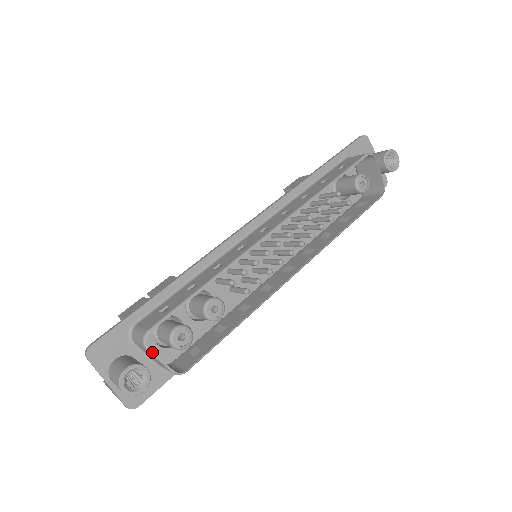
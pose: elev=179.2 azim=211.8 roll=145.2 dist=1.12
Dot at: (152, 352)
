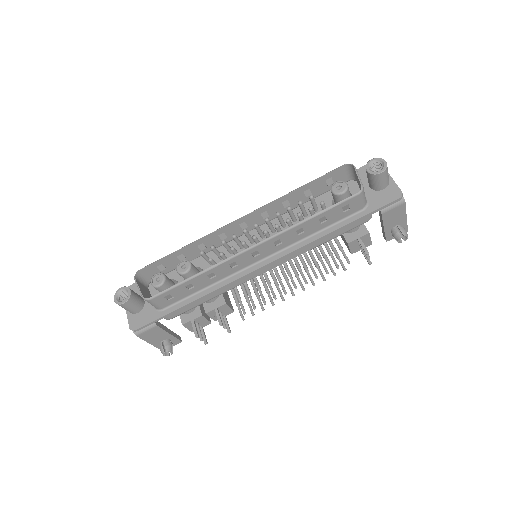
Dot at: (136, 282)
